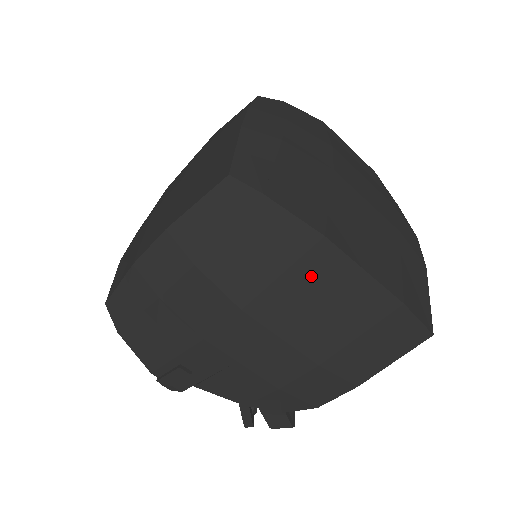
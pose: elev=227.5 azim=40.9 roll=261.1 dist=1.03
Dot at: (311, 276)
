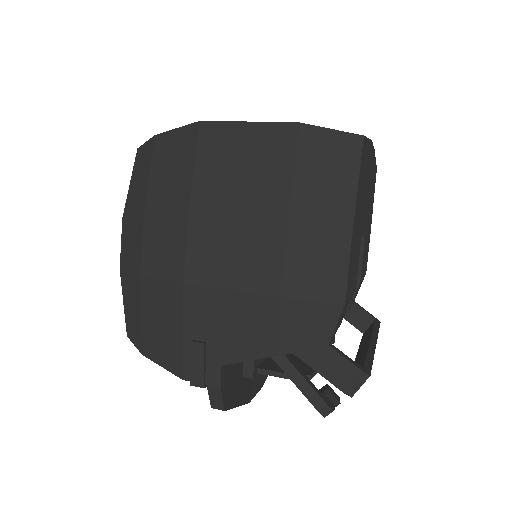
Dot at: (214, 157)
